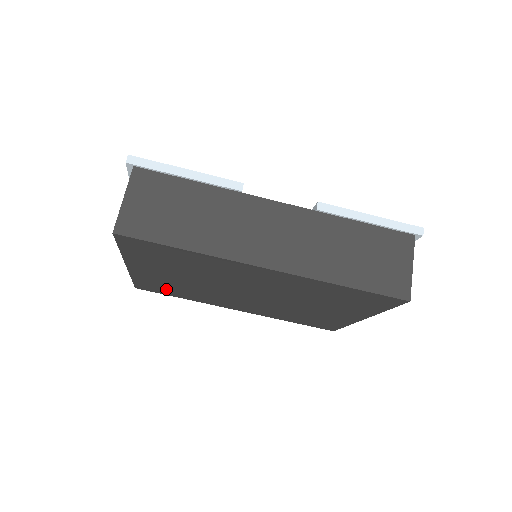
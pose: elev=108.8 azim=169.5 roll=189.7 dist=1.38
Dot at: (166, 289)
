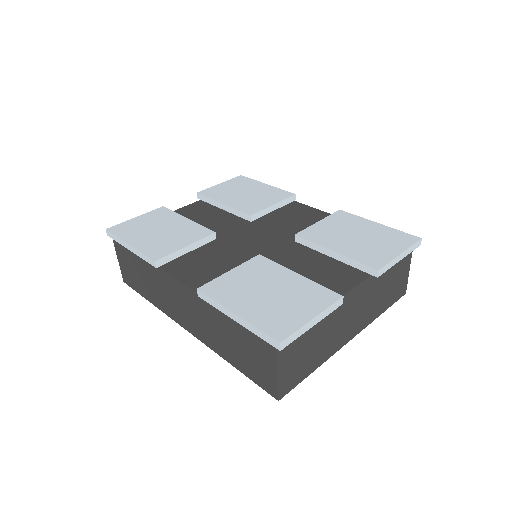
Dot at: occluded
